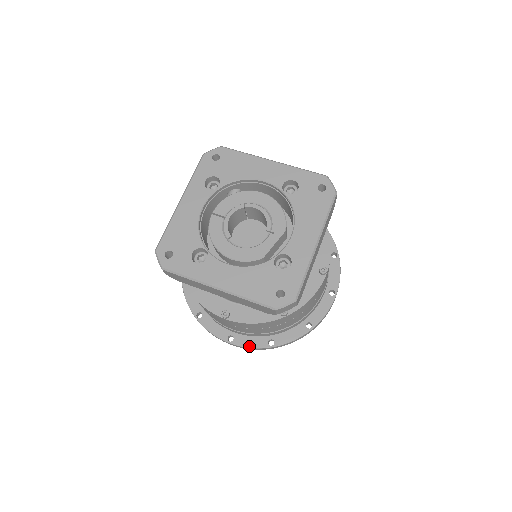
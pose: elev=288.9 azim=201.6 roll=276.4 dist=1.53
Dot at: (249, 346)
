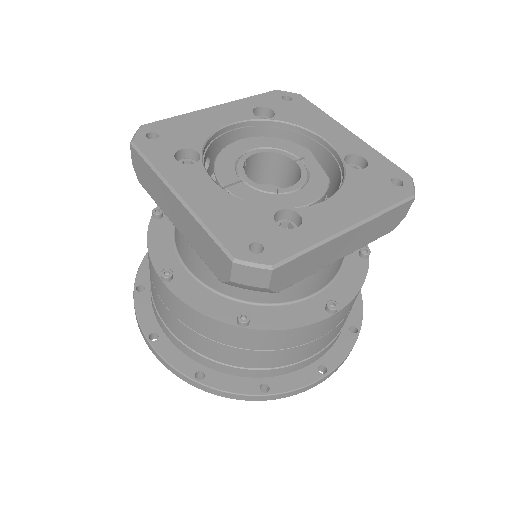
Dot at: (345, 355)
